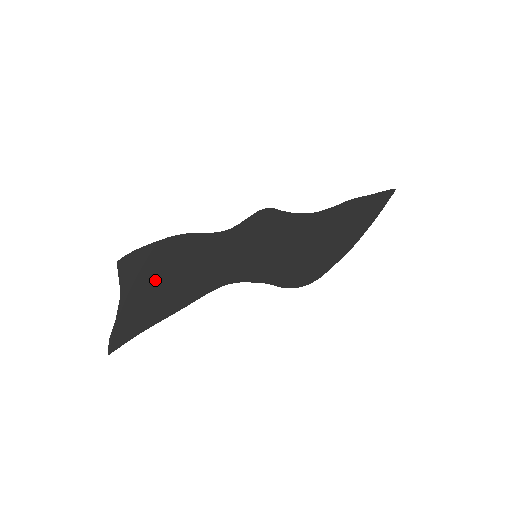
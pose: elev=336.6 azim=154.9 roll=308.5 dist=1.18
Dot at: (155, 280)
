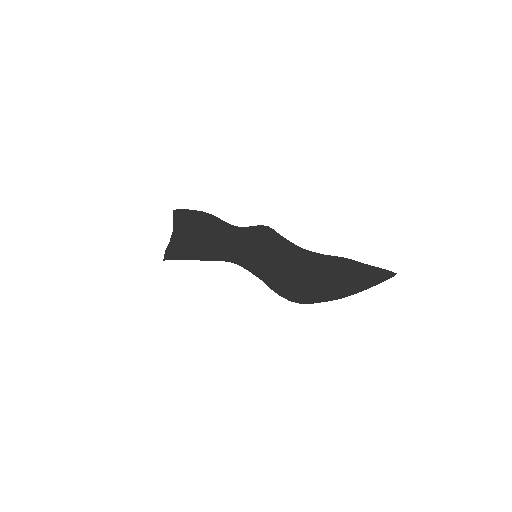
Dot at: (192, 233)
